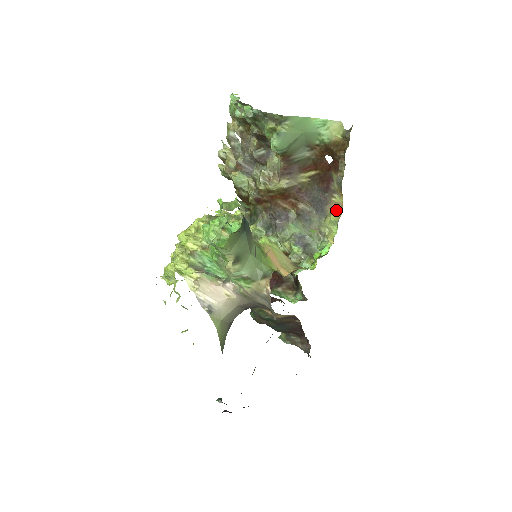
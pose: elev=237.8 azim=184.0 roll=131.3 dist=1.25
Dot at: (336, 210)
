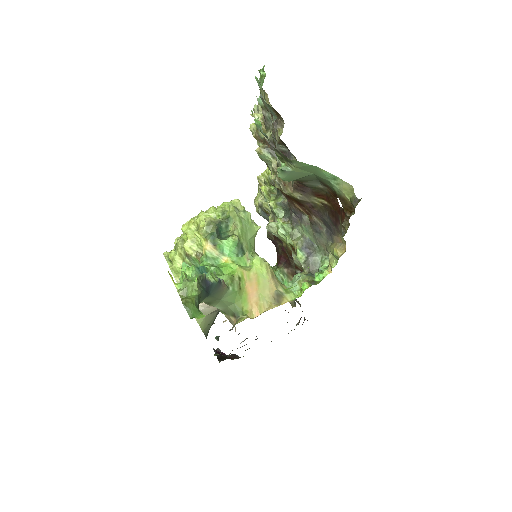
Dot at: (341, 246)
